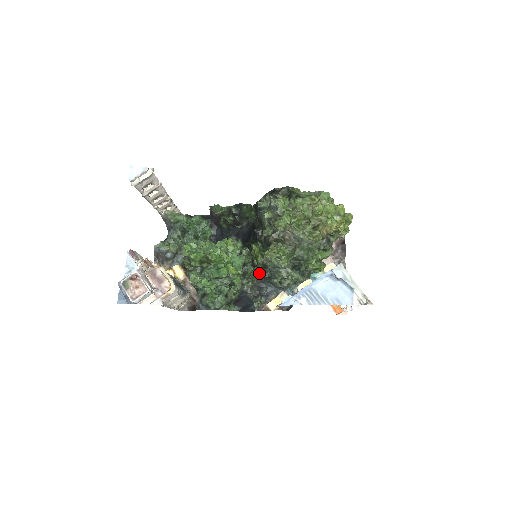
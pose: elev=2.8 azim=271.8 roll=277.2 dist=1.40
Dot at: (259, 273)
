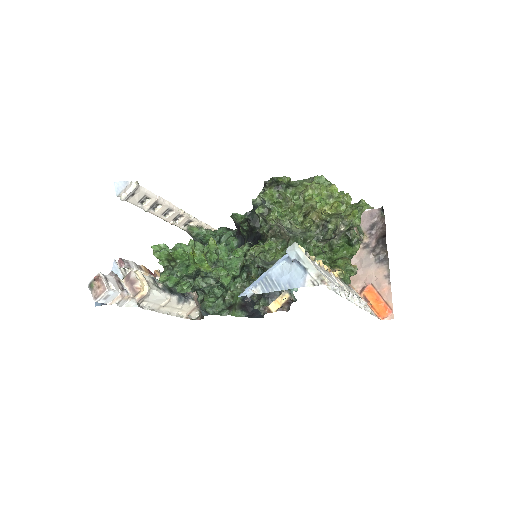
Dot at: occluded
